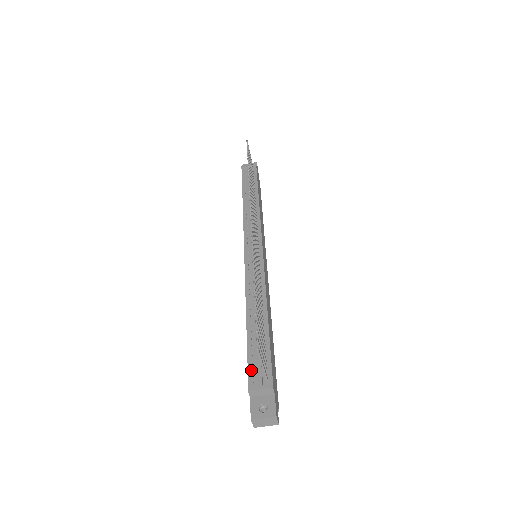
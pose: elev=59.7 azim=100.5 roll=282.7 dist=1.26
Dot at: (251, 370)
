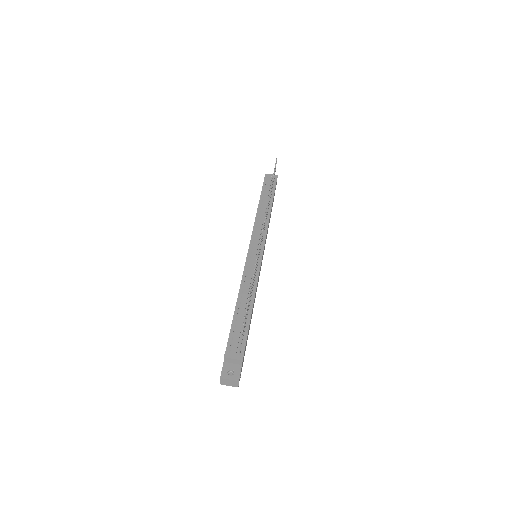
Dot at: (230, 343)
